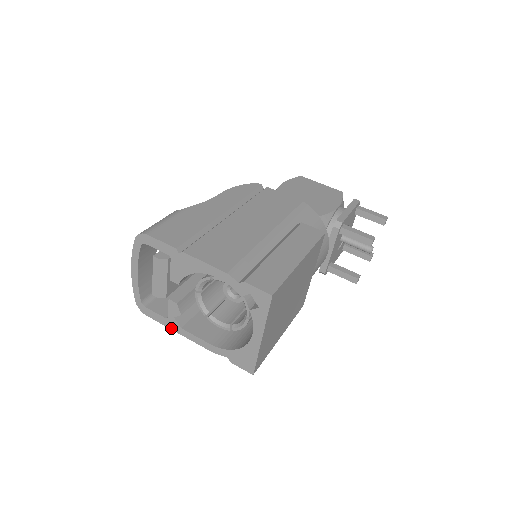
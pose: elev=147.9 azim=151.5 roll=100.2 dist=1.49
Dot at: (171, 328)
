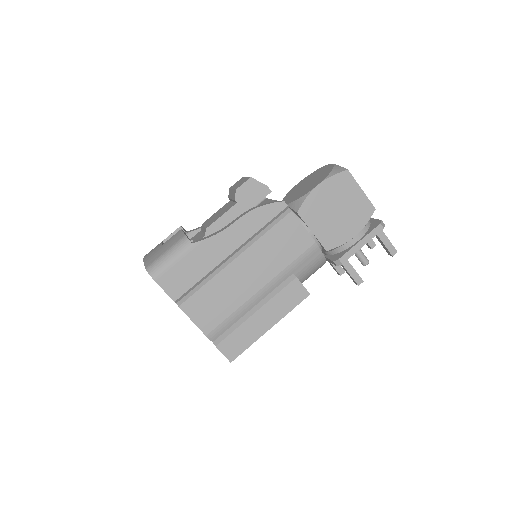
Dot at: occluded
